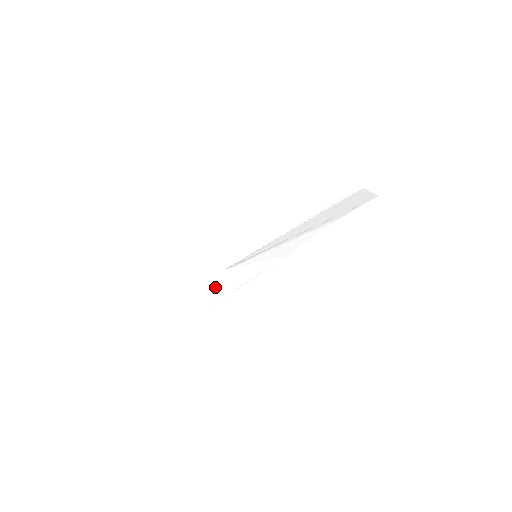
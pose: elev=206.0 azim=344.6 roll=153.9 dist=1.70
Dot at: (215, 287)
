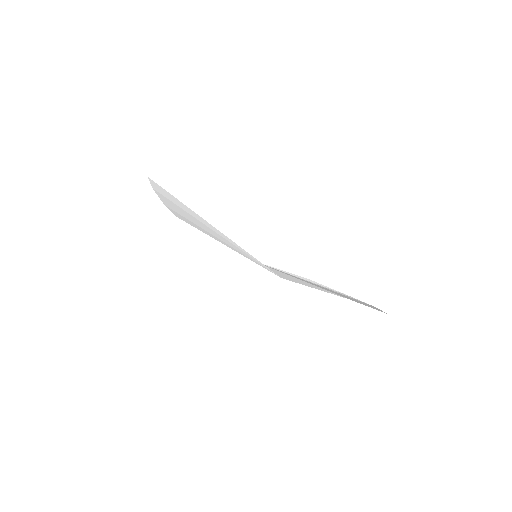
Dot at: (208, 232)
